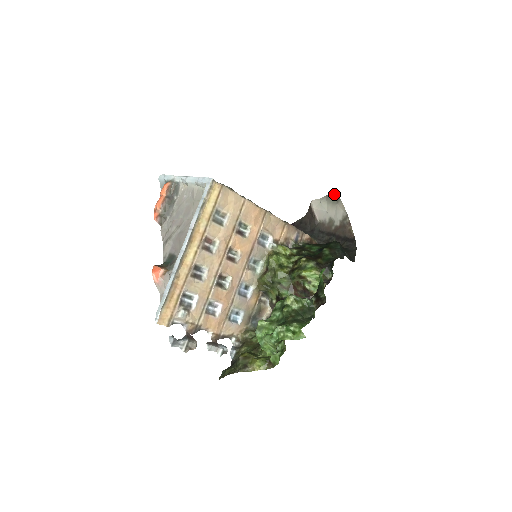
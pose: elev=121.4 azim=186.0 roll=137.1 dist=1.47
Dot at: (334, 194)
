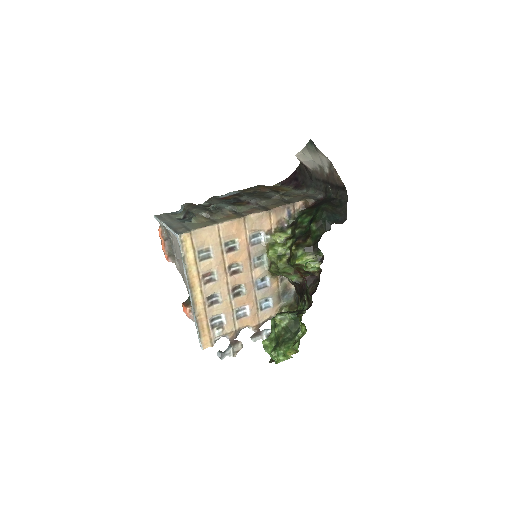
Dot at: (311, 144)
